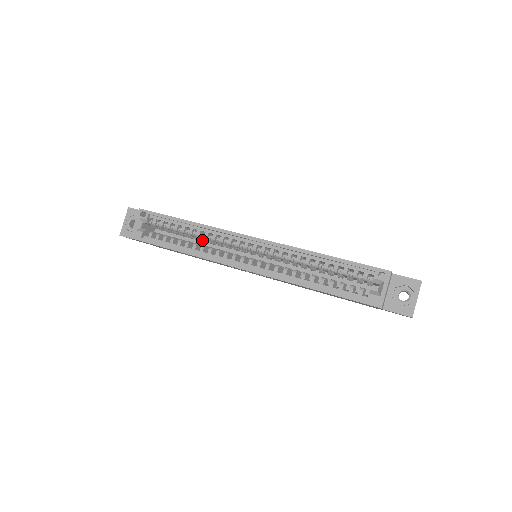
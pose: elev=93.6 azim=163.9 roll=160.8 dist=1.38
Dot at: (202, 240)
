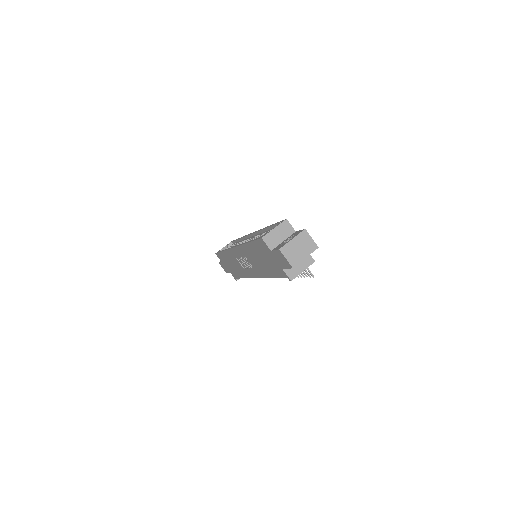
Dot at: occluded
